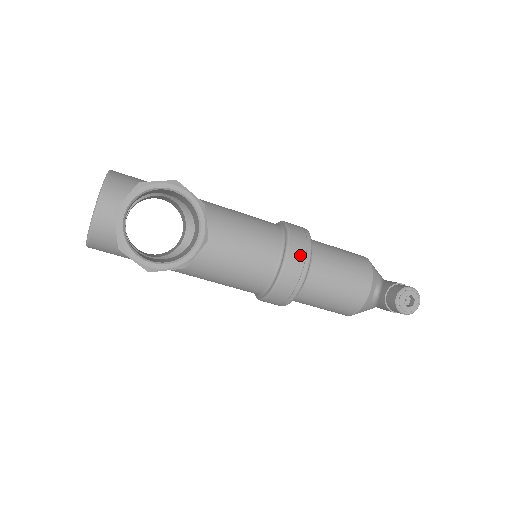
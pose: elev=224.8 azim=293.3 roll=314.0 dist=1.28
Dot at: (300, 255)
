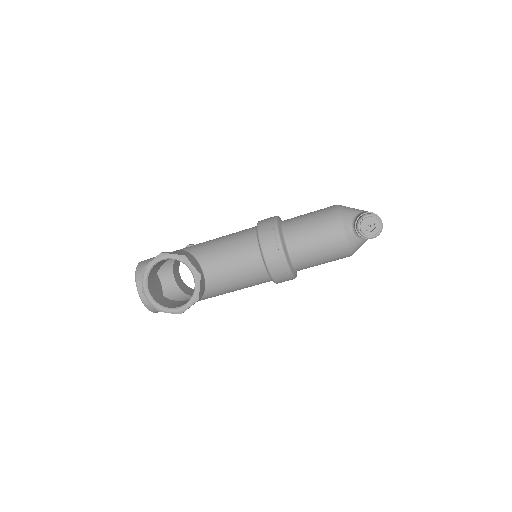
Dot at: (271, 243)
